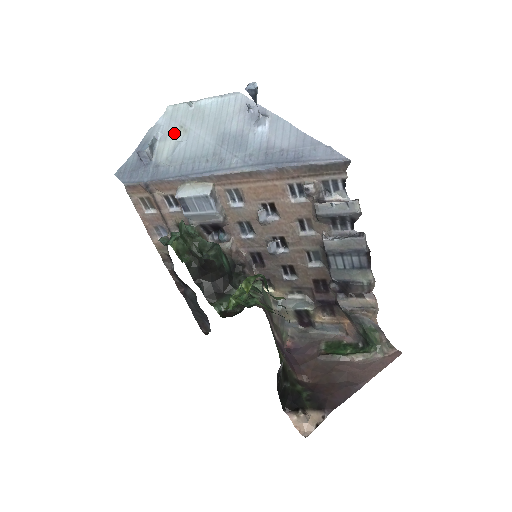
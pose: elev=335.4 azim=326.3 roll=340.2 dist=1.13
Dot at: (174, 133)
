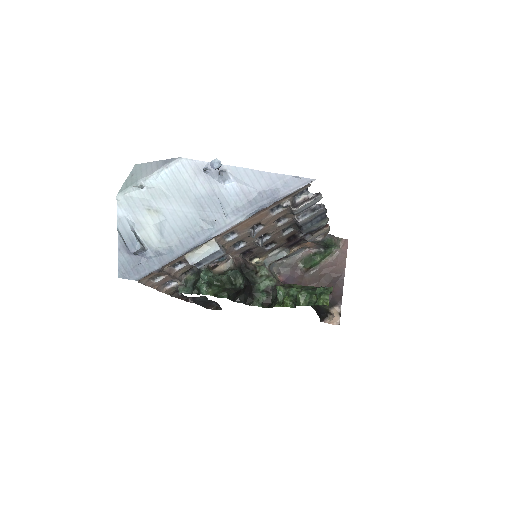
Dot at: (146, 218)
